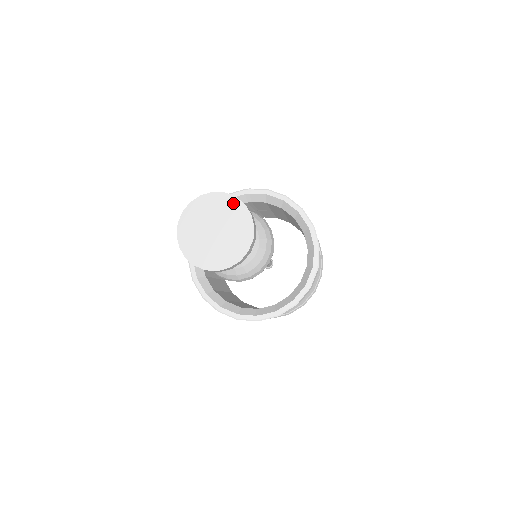
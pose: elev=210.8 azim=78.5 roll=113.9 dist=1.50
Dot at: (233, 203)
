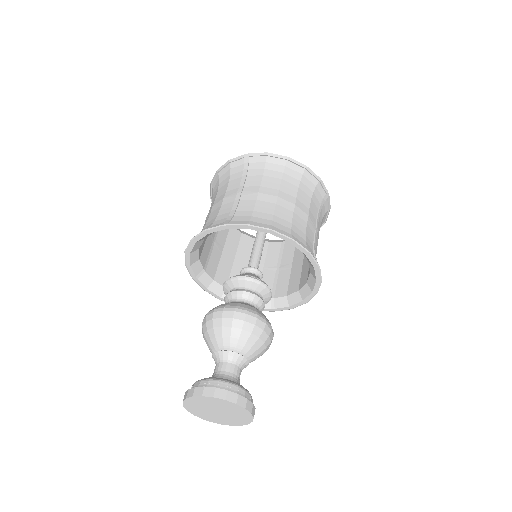
Dot at: (225, 403)
